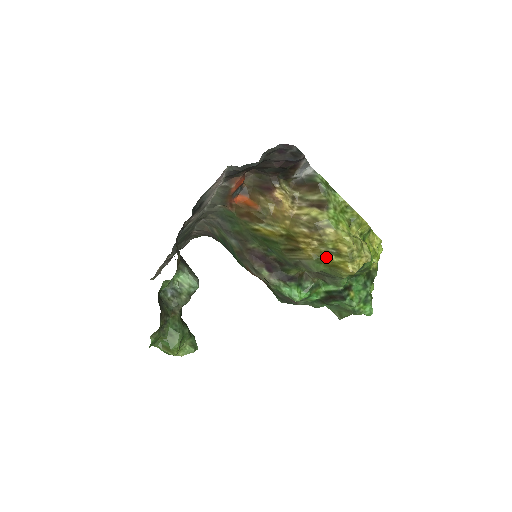
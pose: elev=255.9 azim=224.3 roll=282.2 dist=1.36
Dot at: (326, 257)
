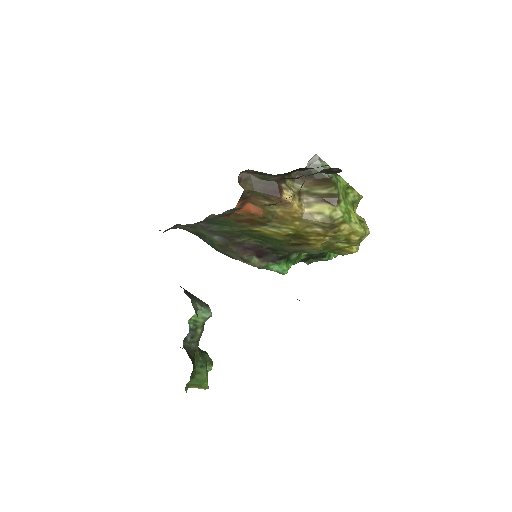
Dot at: (333, 245)
